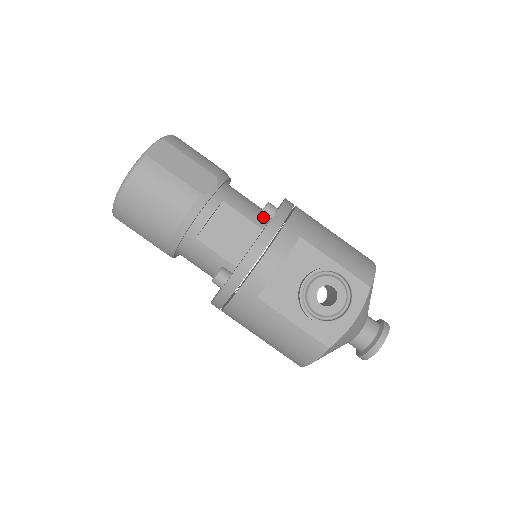
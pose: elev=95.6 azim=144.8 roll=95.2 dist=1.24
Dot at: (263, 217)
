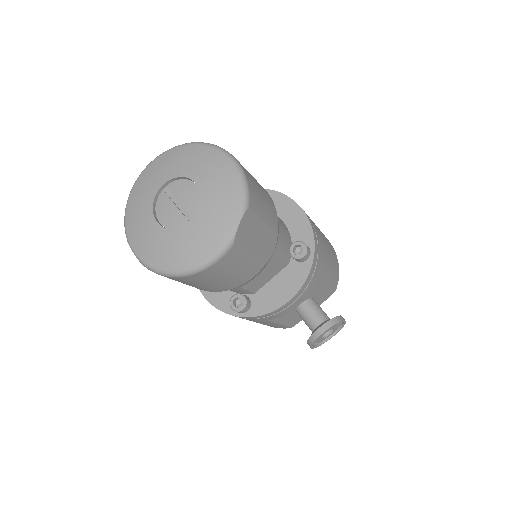
Dot at: (297, 260)
